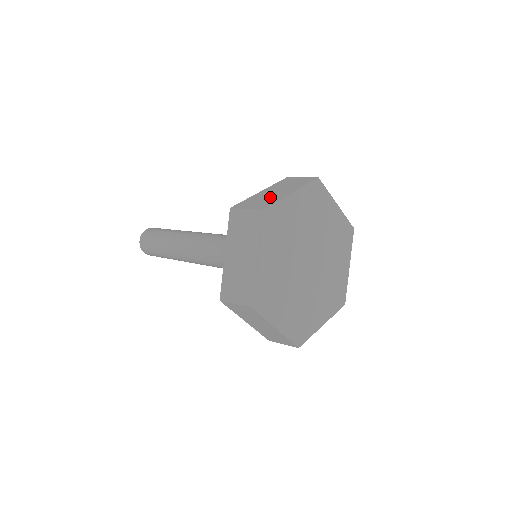
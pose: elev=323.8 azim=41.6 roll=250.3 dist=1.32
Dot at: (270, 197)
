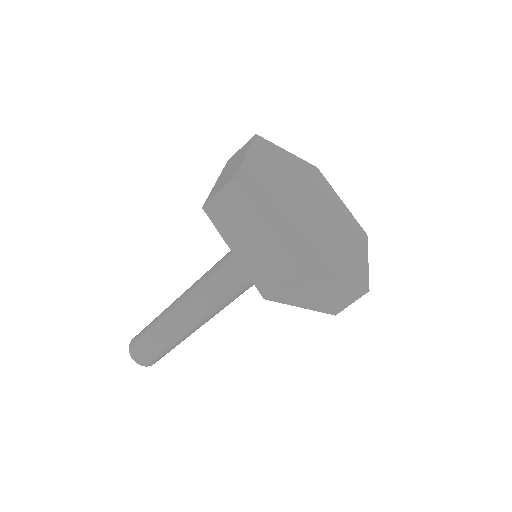
Dot at: occluded
